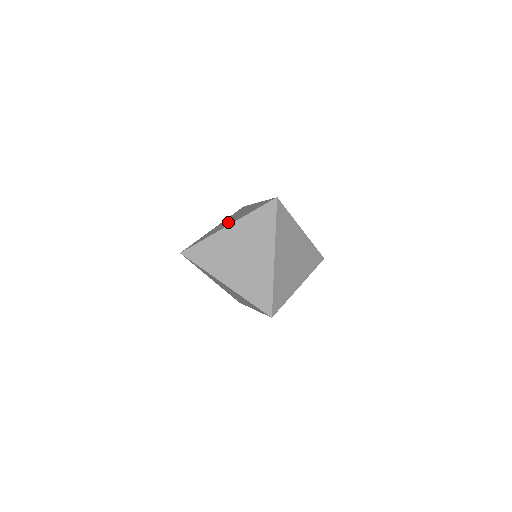
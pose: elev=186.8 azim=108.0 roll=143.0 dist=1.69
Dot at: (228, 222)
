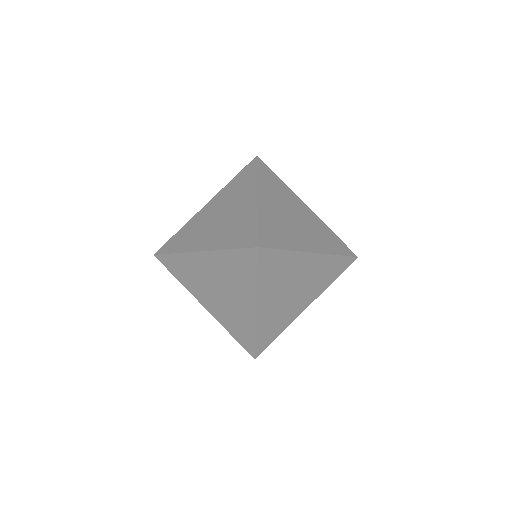
Dot at: occluded
